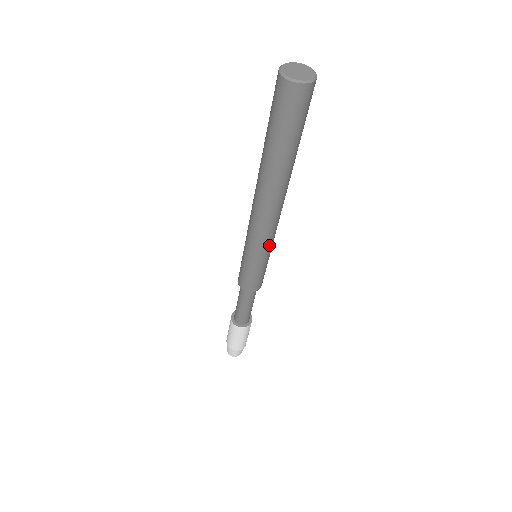
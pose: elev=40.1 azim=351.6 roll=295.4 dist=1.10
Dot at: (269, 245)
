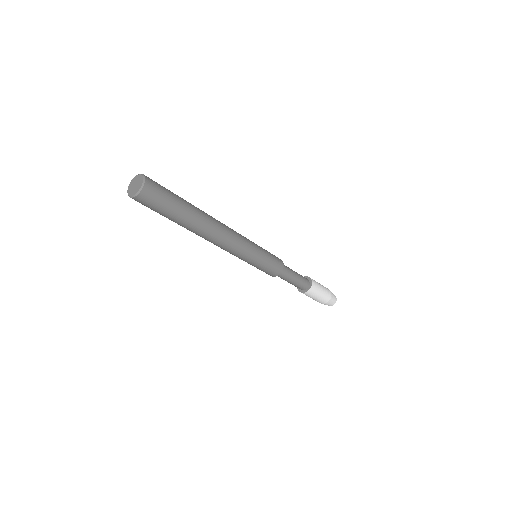
Dot at: (247, 252)
